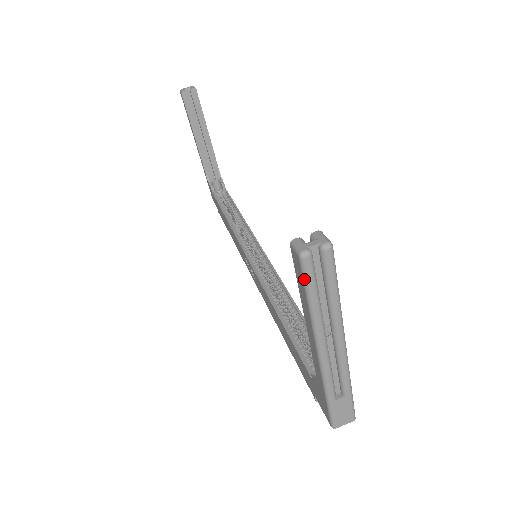
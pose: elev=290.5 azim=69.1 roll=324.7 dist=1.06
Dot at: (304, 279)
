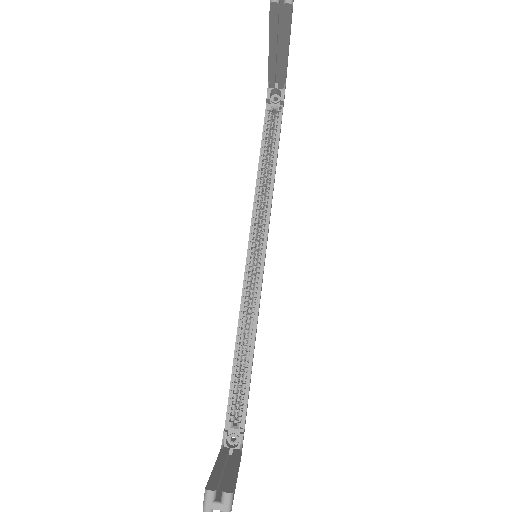
Dot at: occluded
